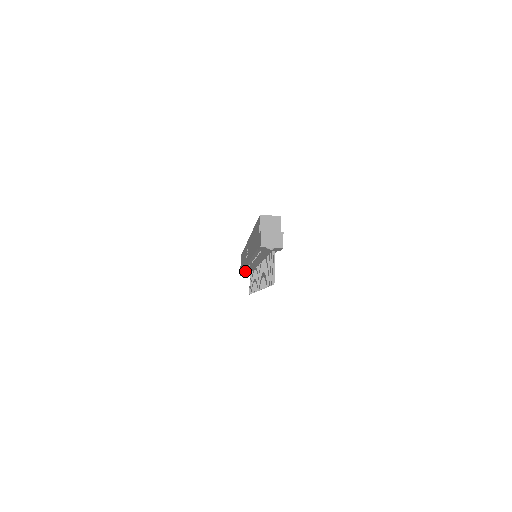
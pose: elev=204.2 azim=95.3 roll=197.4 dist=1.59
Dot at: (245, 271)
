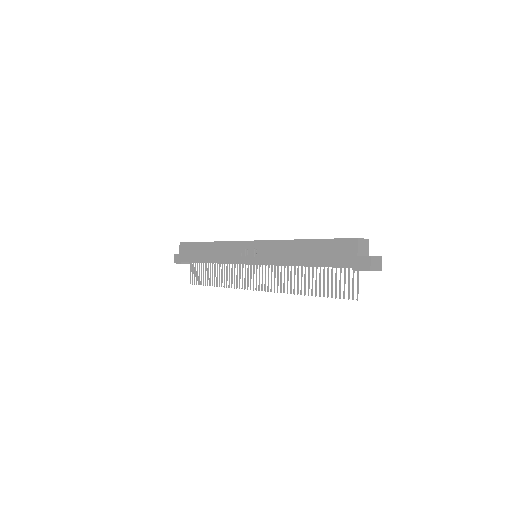
Dot at: occluded
